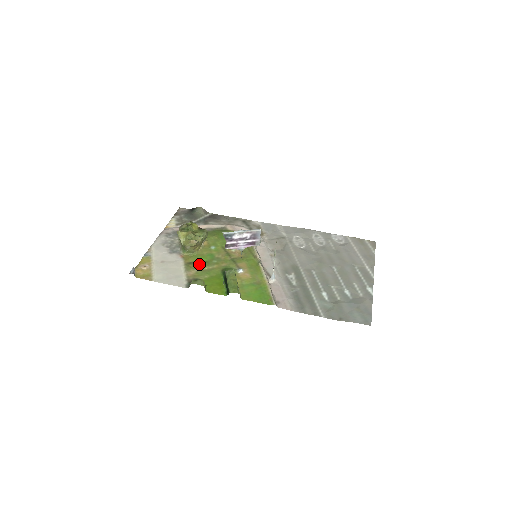
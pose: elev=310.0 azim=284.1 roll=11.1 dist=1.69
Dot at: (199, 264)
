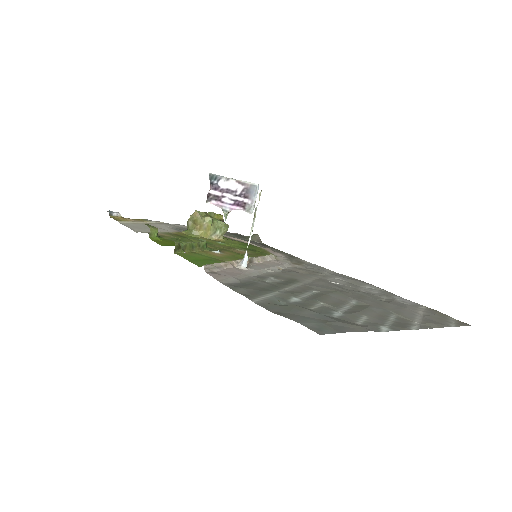
Dot at: (184, 237)
